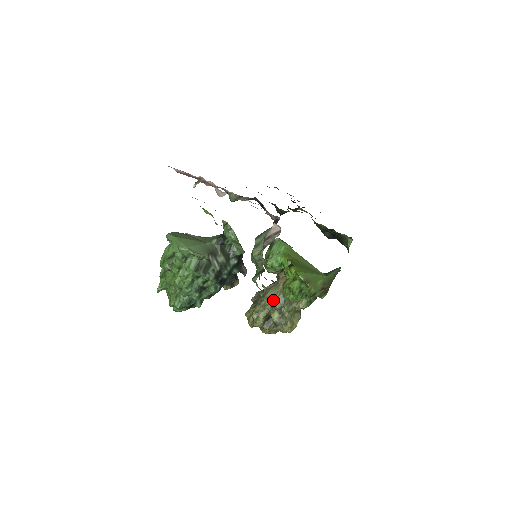
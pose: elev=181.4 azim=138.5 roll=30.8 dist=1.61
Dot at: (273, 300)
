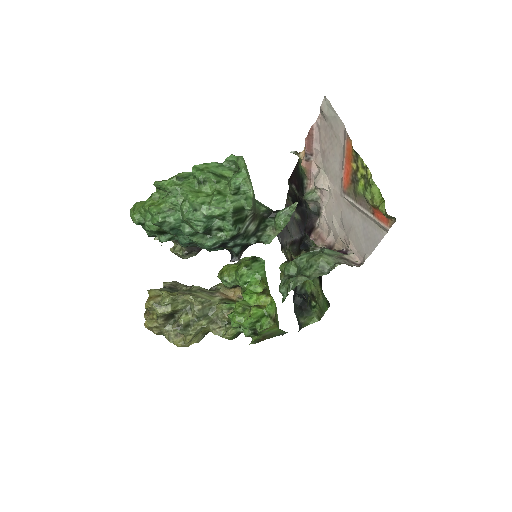
Dot at: (202, 304)
